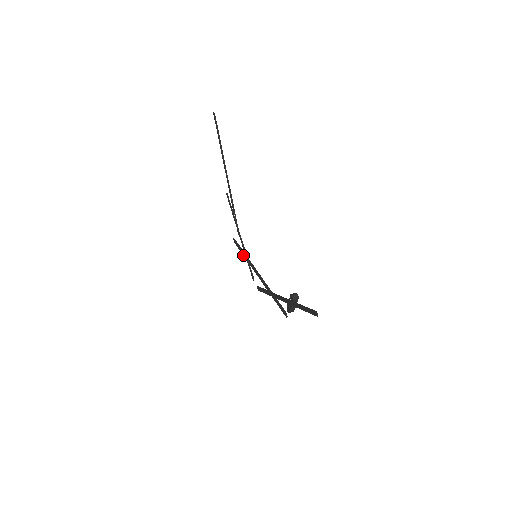
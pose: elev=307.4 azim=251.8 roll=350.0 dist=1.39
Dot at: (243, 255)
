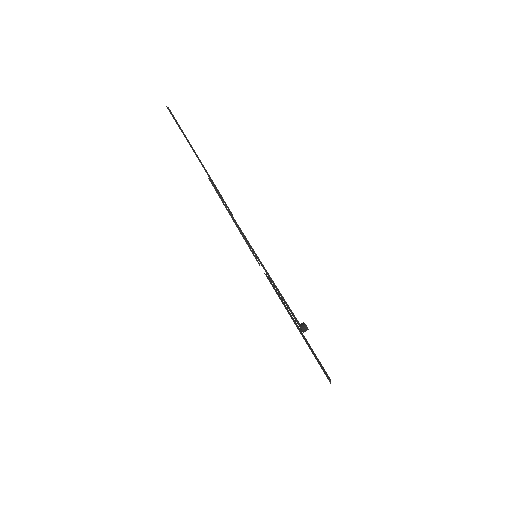
Dot at: occluded
